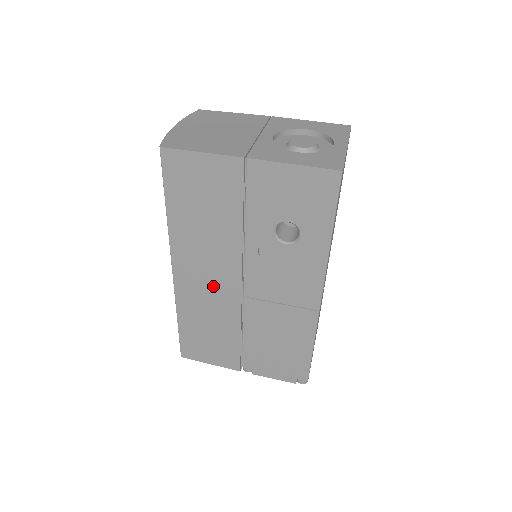
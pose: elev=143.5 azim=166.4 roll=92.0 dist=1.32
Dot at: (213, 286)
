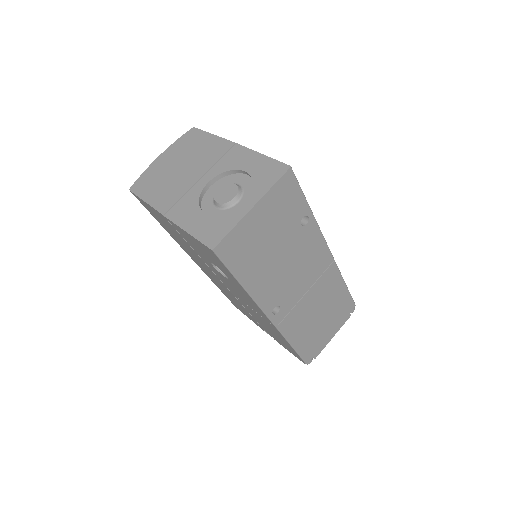
Dot at: occluded
